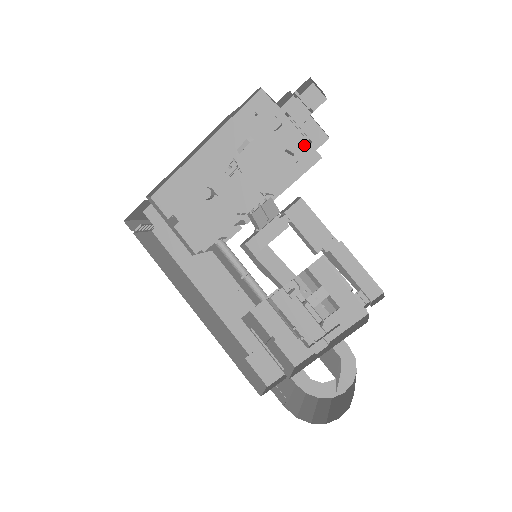
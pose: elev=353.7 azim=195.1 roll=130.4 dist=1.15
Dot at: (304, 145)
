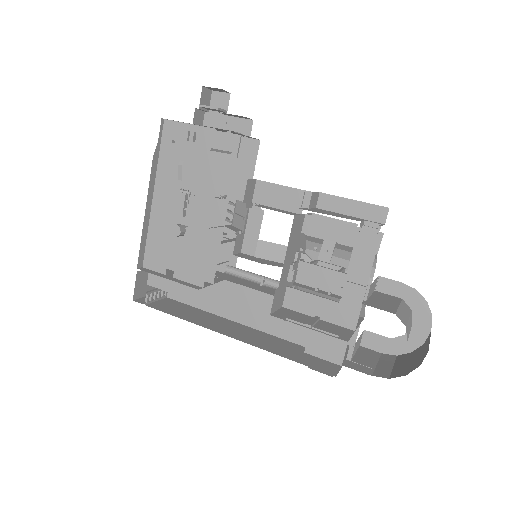
Dot at: (233, 139)
